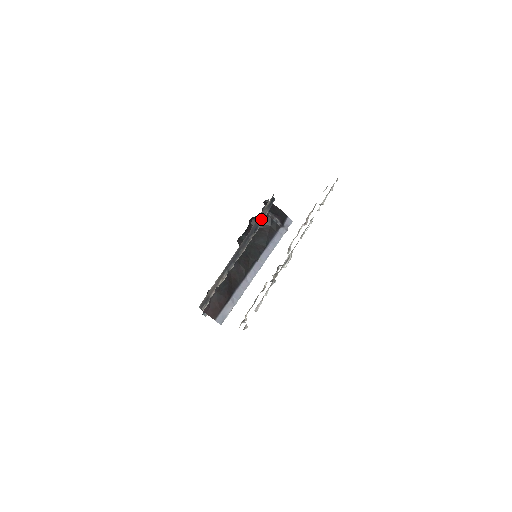
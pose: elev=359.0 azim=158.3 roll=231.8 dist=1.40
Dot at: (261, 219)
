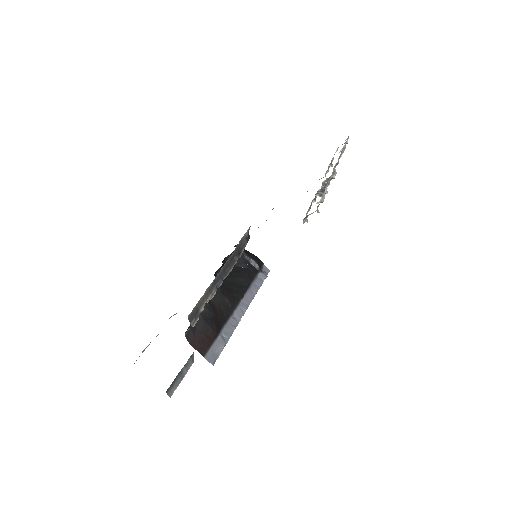
Dot at: (242, 246)
